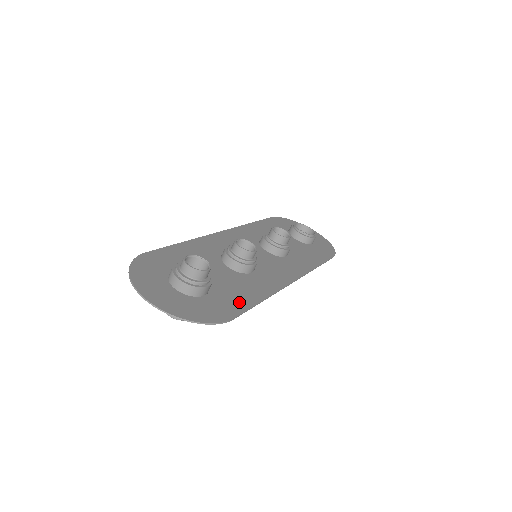
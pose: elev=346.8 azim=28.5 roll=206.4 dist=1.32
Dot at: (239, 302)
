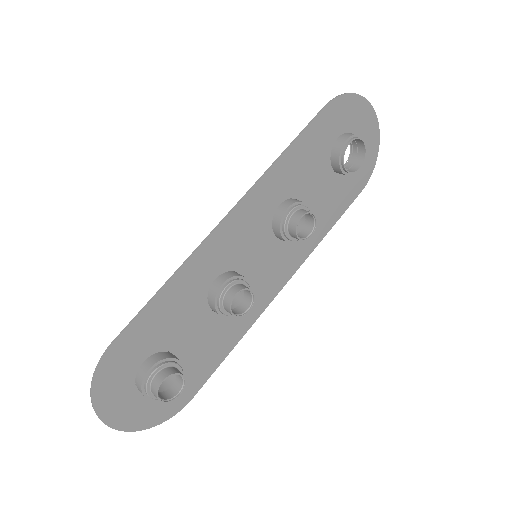
Dot at: (205, 371)
